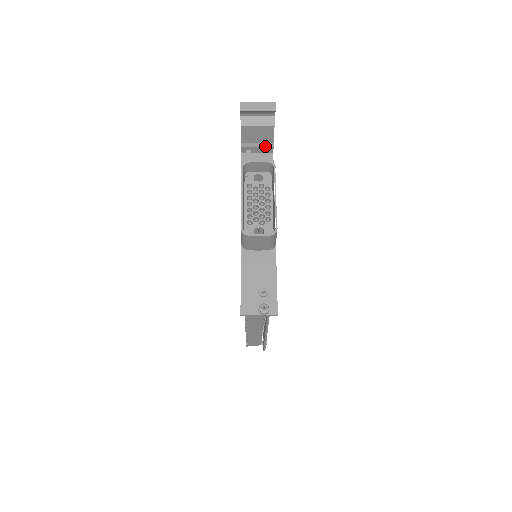
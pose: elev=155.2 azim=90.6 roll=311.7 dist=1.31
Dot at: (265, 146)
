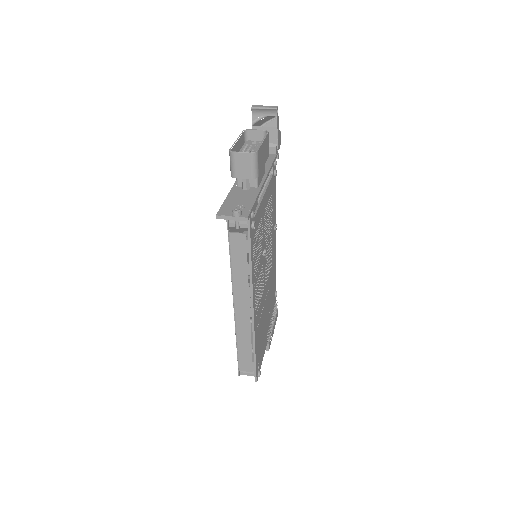
Dot at: (270, 146)
